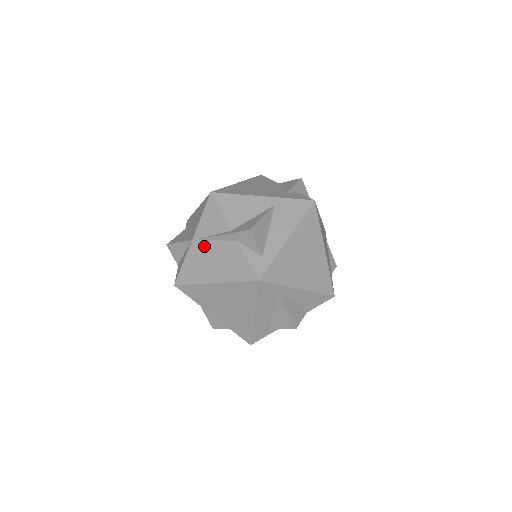
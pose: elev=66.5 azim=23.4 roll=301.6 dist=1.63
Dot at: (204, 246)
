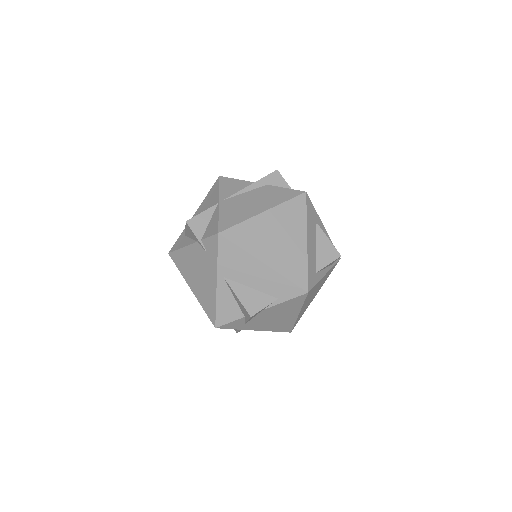
Dot at: (235, 199)
